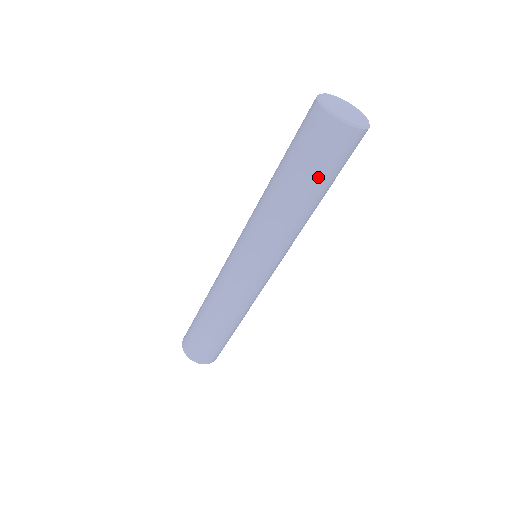
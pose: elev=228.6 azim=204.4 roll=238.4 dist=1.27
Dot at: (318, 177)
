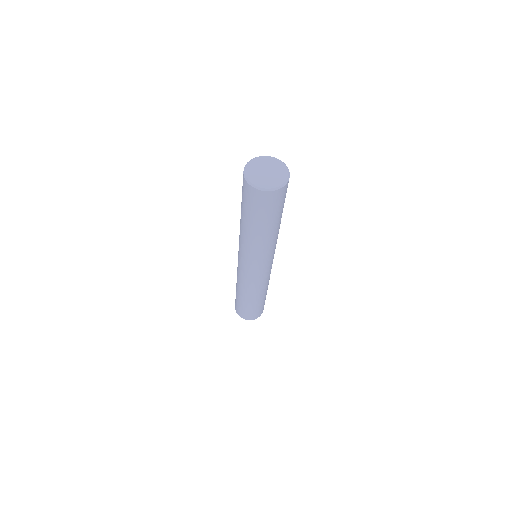
Dot at: (250, 215)
